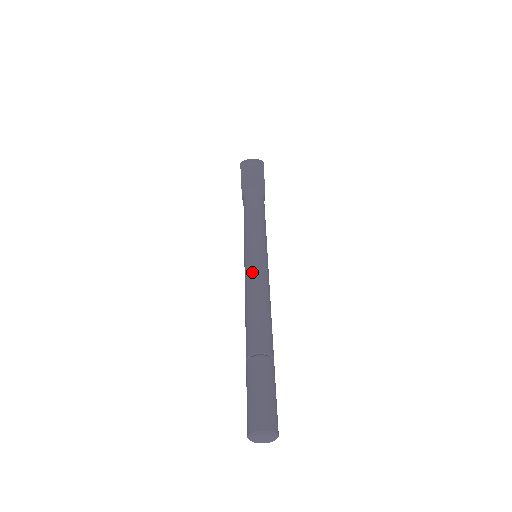
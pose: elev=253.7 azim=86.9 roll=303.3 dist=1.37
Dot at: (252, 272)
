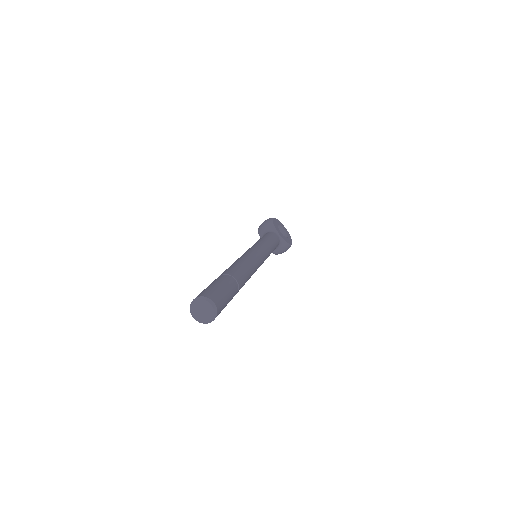
Dot at: occluded
